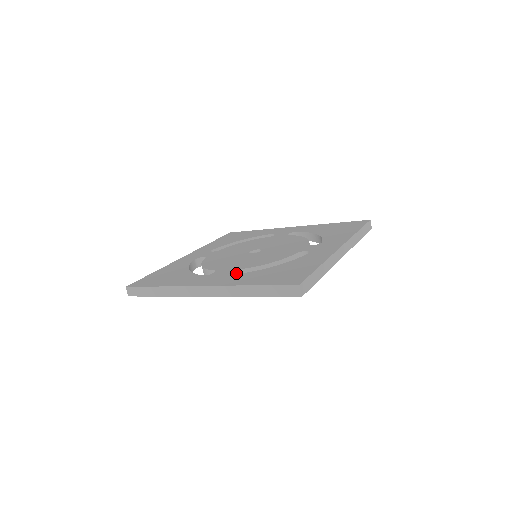
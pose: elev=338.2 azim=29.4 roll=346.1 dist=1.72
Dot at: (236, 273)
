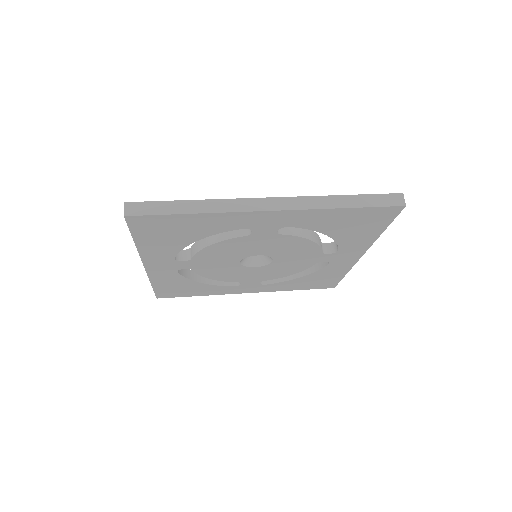
Dot at: (190, 252)
